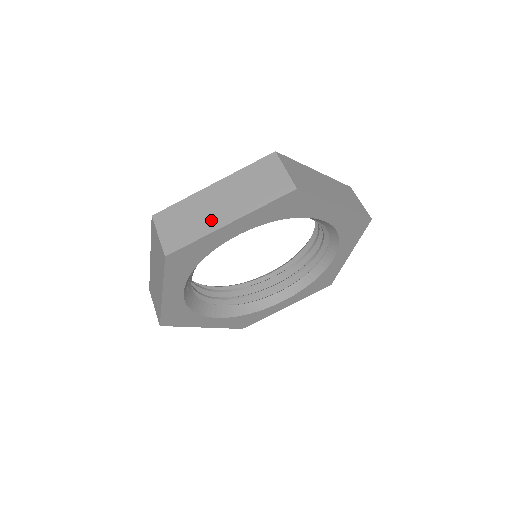
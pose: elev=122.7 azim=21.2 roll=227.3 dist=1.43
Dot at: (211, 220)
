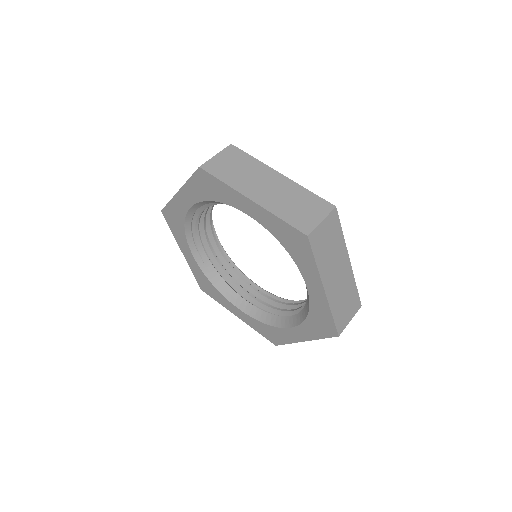
Dot at: occluded
